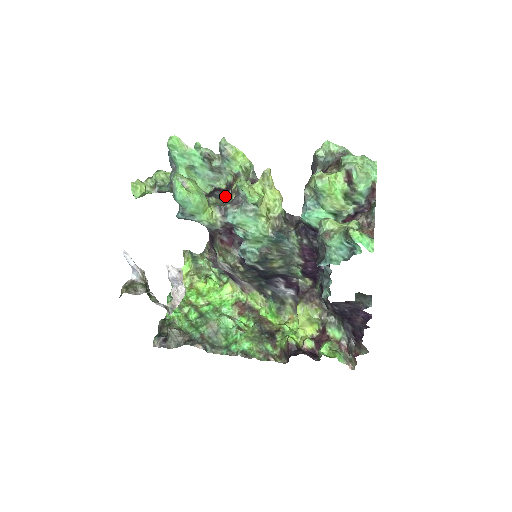
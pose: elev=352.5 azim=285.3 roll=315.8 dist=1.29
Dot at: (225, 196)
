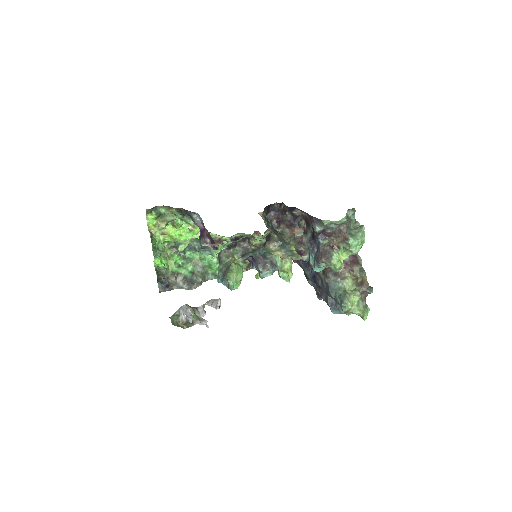
Dot at: (242, 244)
